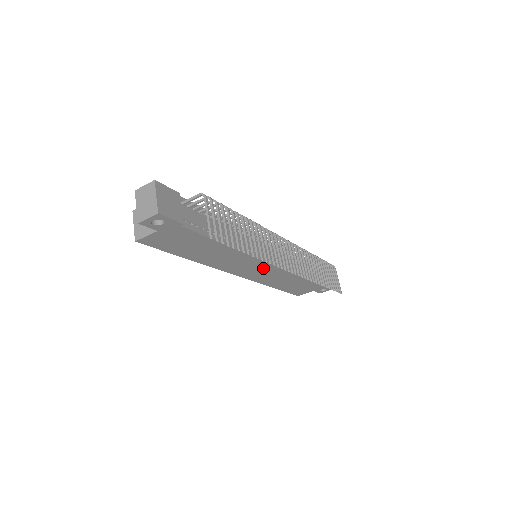
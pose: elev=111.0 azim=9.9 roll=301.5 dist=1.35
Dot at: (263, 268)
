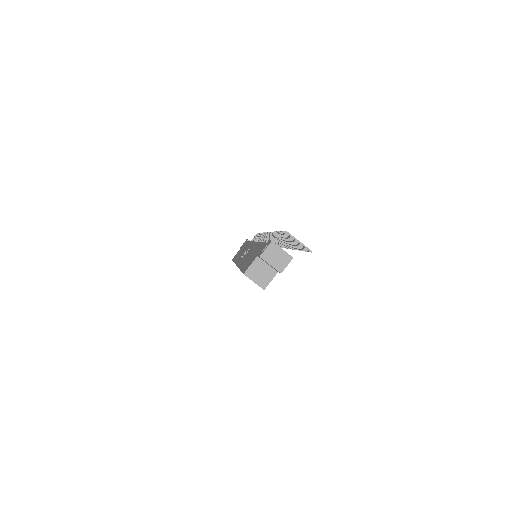
Dot at: occluded
